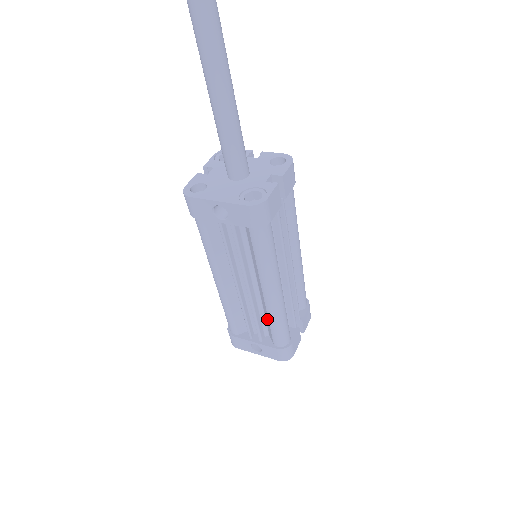
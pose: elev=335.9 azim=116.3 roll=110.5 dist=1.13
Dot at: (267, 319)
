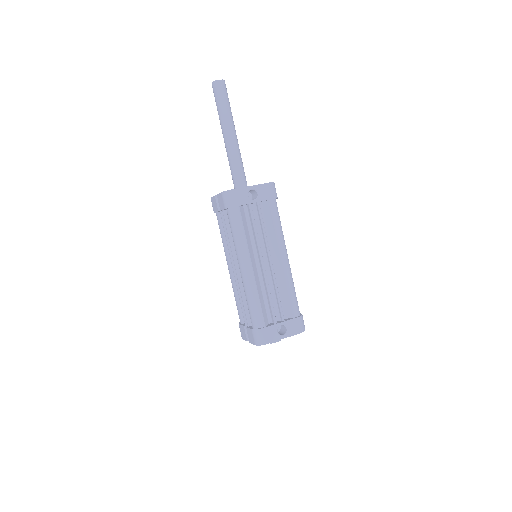
Dot at: (284, 291)
